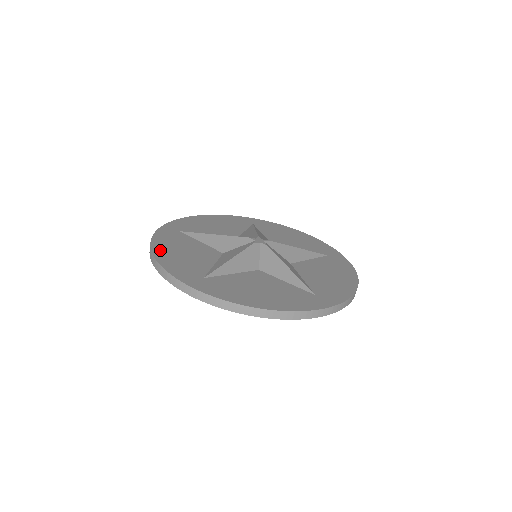
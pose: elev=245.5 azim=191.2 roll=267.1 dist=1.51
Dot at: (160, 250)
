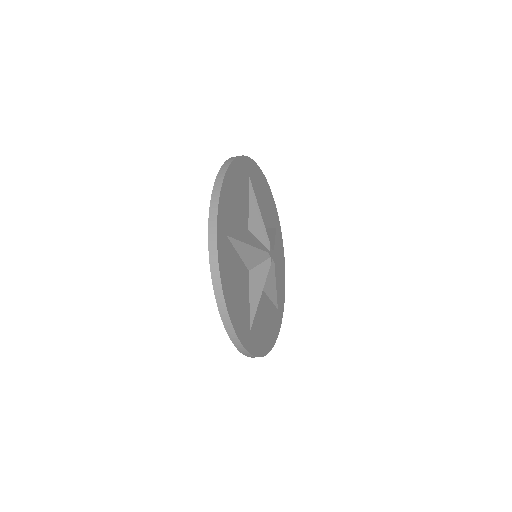
Dot at: (231, 176)
